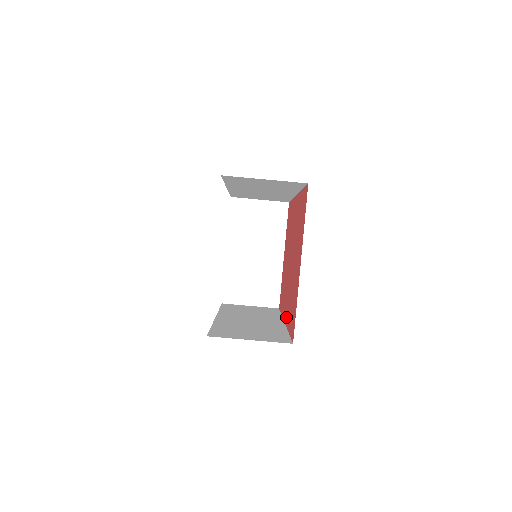
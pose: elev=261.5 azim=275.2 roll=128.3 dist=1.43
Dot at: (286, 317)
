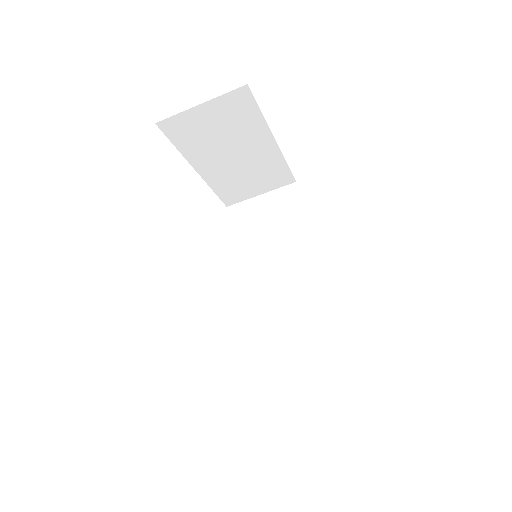
Dot at: occluded
